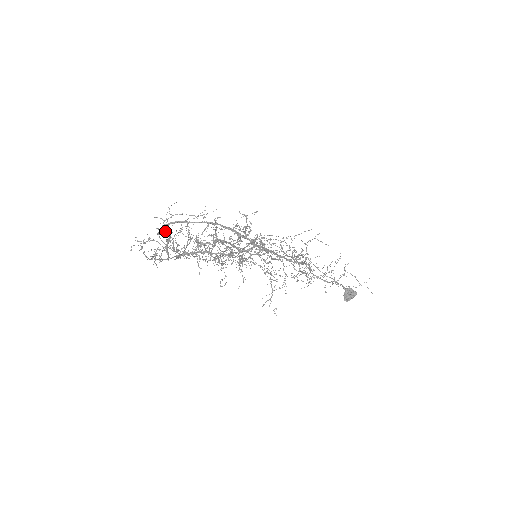
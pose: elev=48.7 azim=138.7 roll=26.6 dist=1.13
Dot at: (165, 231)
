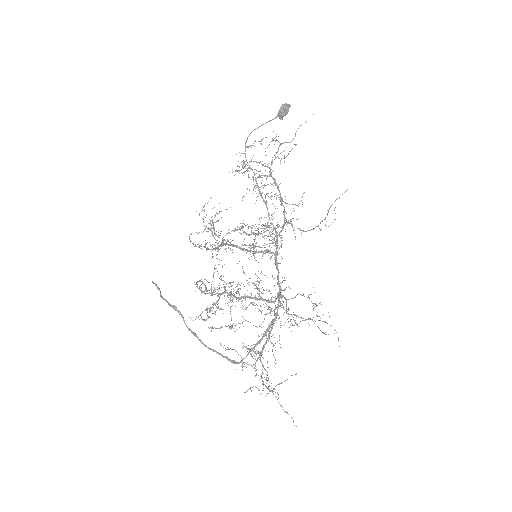
Dot at: occluded
